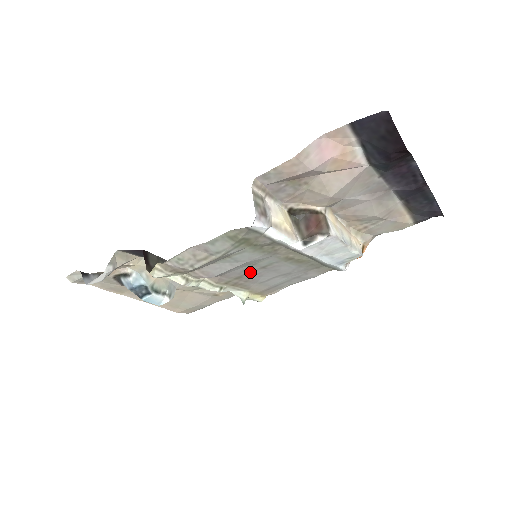
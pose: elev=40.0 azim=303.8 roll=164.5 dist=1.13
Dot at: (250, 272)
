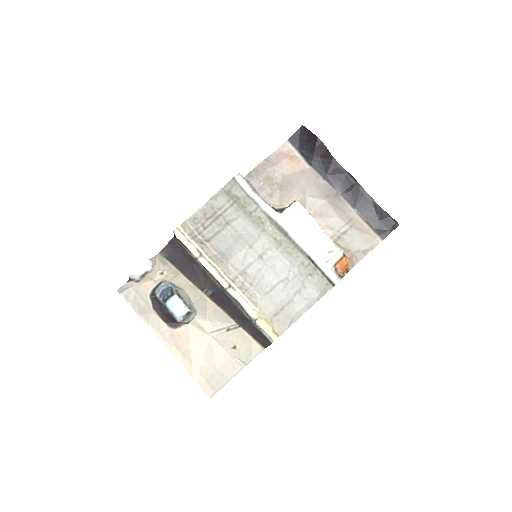
Dot at: (251, 264)
